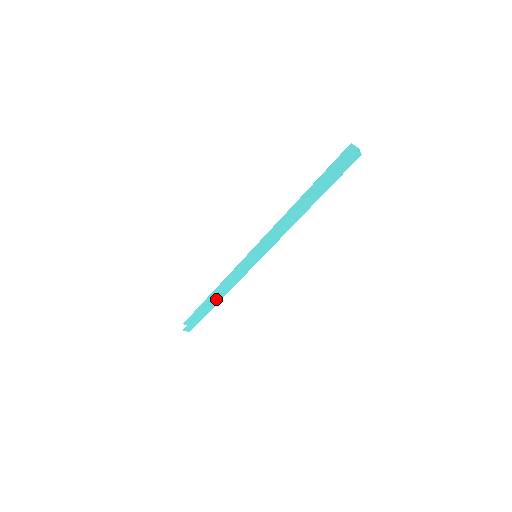
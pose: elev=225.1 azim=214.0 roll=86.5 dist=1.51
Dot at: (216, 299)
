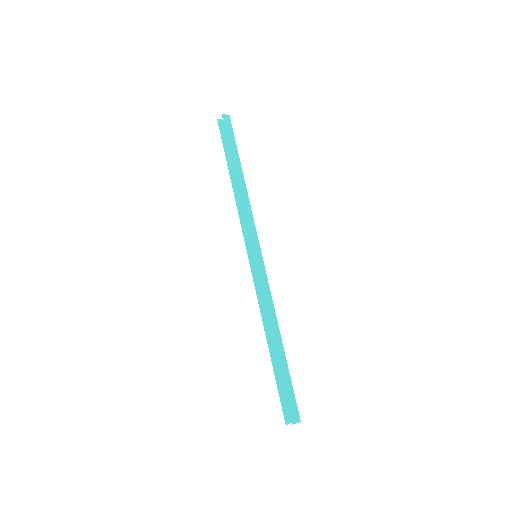
Dot at: (276, 338)
